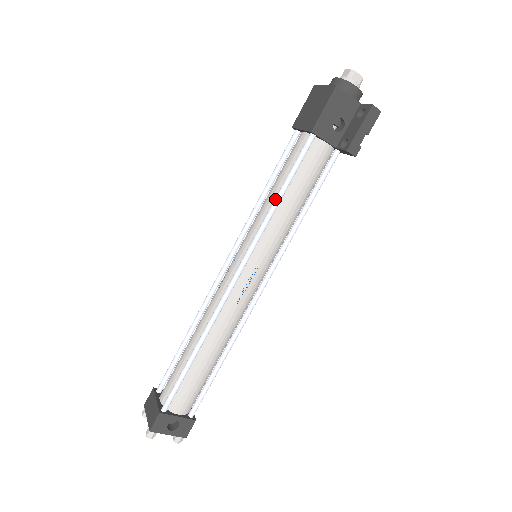
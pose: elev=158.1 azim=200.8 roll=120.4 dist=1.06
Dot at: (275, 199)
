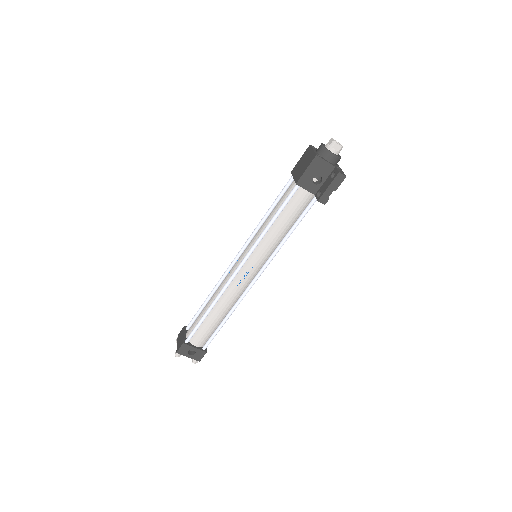
Dot at: (268, 224)
